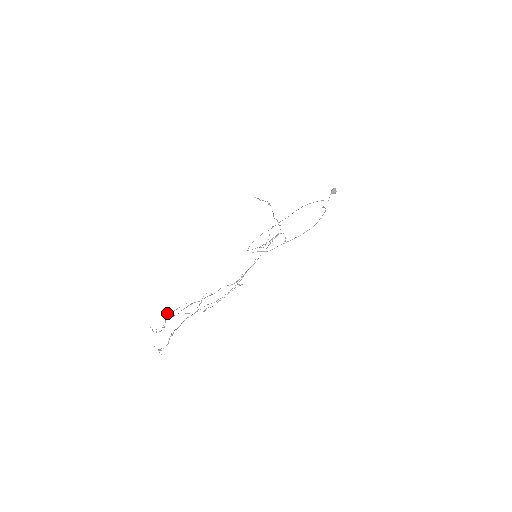
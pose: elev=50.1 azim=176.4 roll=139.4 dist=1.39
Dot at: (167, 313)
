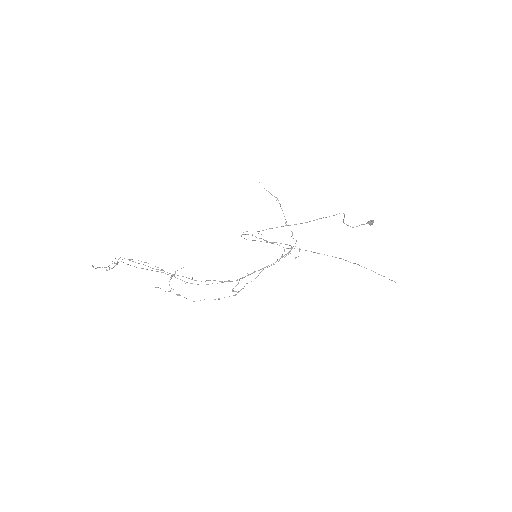
Dot at: (129, 259)
